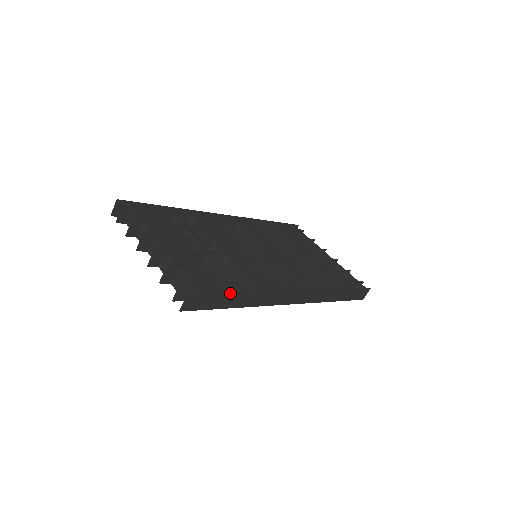
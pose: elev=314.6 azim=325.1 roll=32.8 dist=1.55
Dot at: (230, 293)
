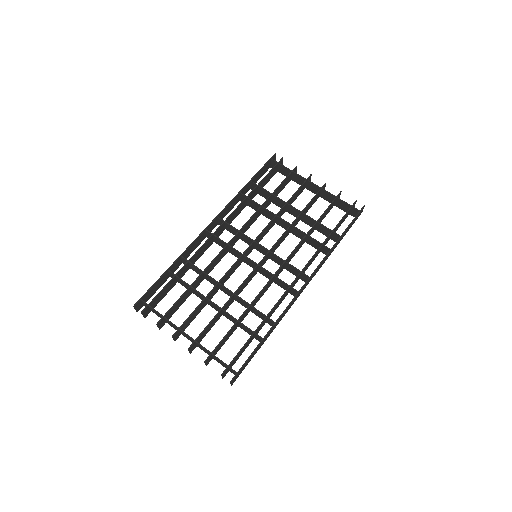
Dot at: (256, 349)
